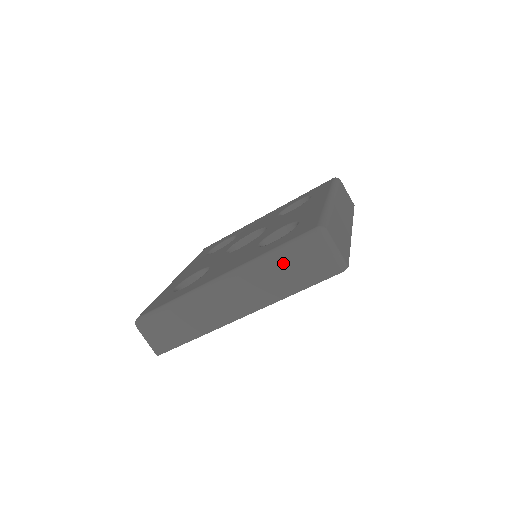
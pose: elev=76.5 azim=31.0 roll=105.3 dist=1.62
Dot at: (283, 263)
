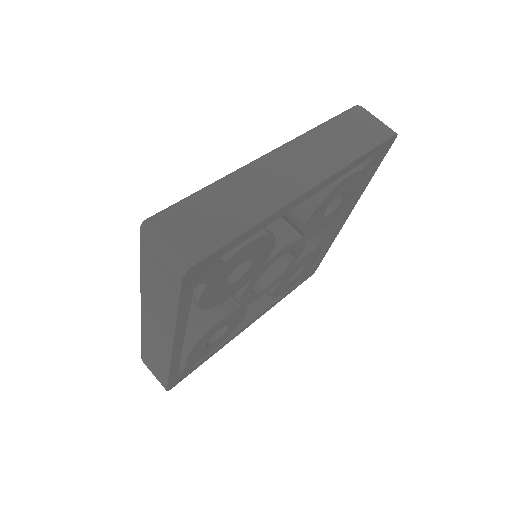
Dot at: (337, 129)
